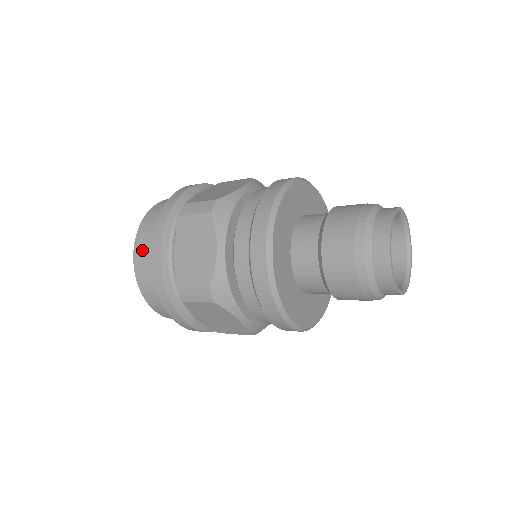
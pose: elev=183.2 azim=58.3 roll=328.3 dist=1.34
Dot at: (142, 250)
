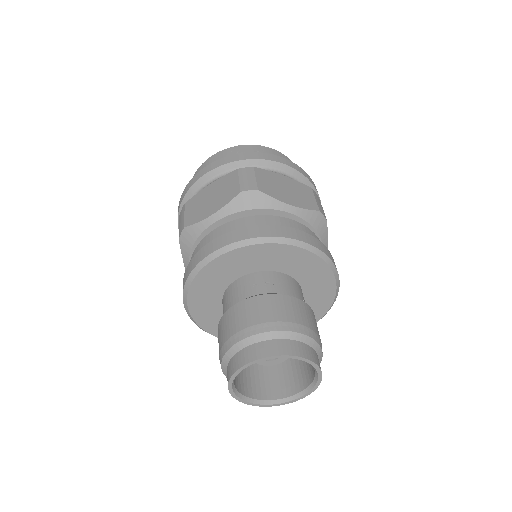
Dot at: occluded
